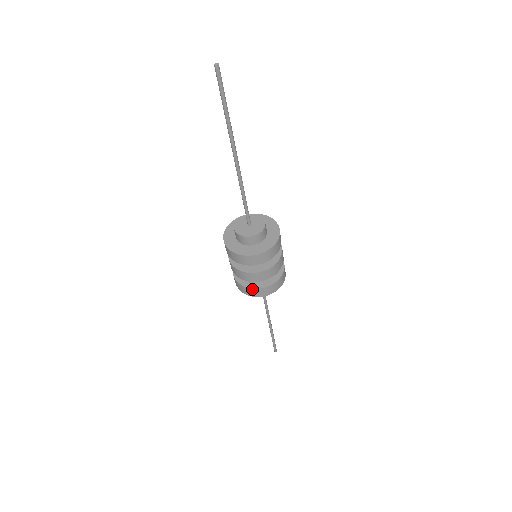
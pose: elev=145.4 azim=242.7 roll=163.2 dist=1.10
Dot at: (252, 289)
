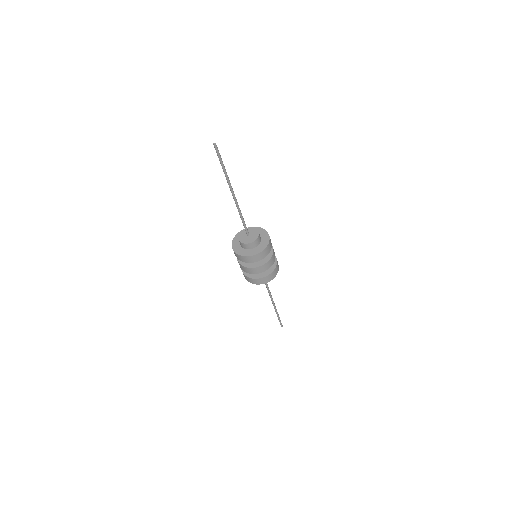
Dot at: (268, 276)
